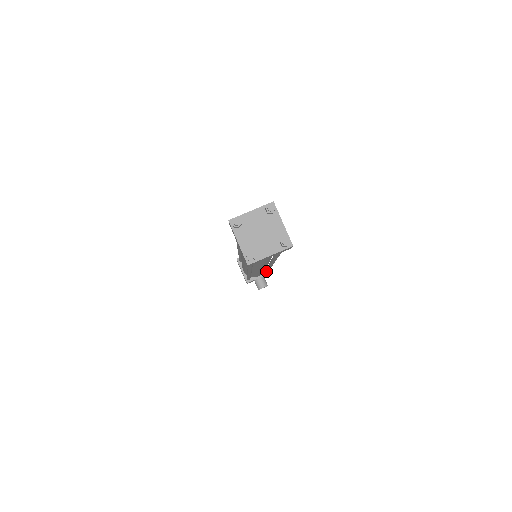
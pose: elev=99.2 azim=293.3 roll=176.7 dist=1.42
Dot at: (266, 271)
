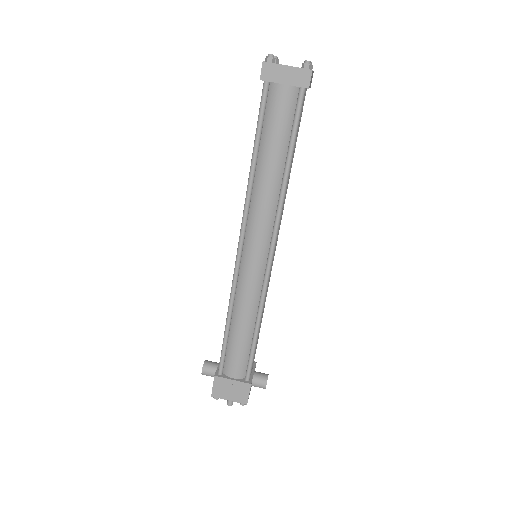
Dot at: occluded
